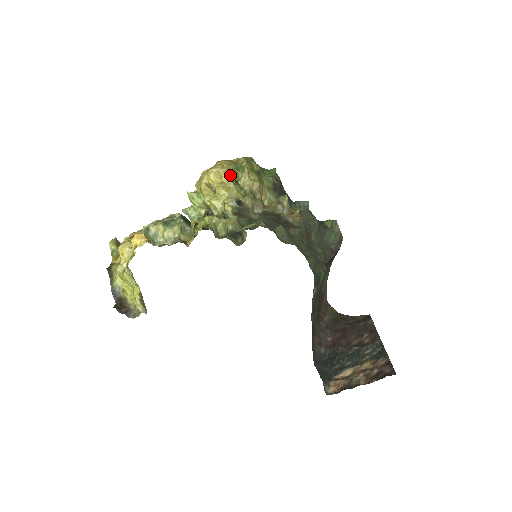
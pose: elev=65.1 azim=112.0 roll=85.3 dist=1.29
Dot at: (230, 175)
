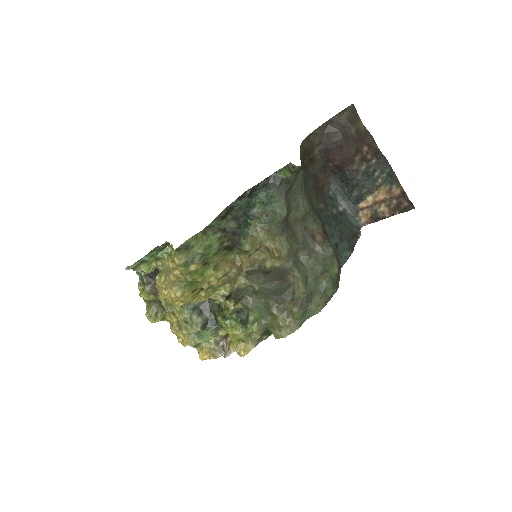
Dot at: (194, 295)
